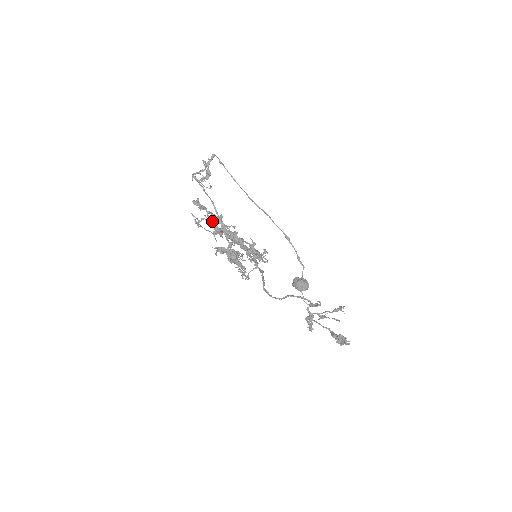
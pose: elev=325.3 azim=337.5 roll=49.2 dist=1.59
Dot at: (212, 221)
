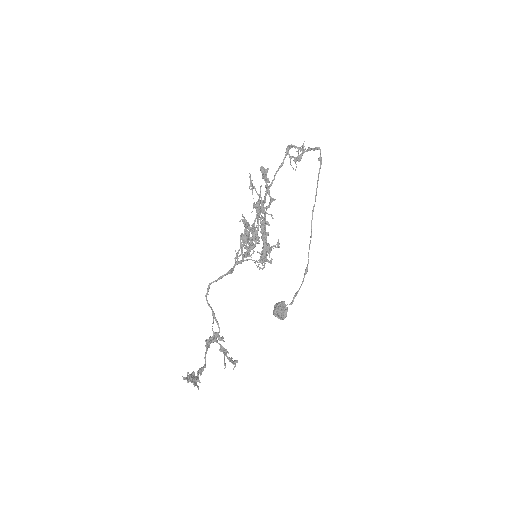
Dot at: occluded
